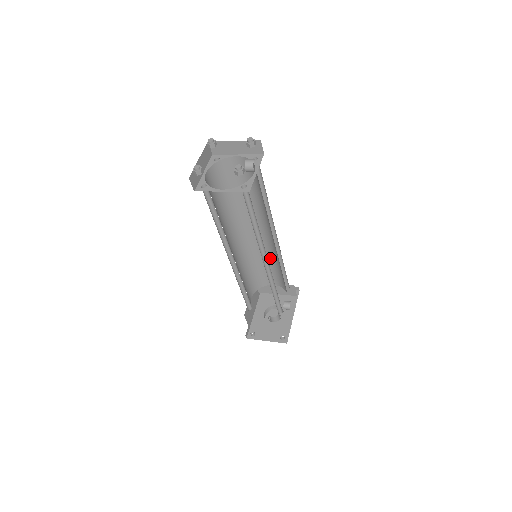
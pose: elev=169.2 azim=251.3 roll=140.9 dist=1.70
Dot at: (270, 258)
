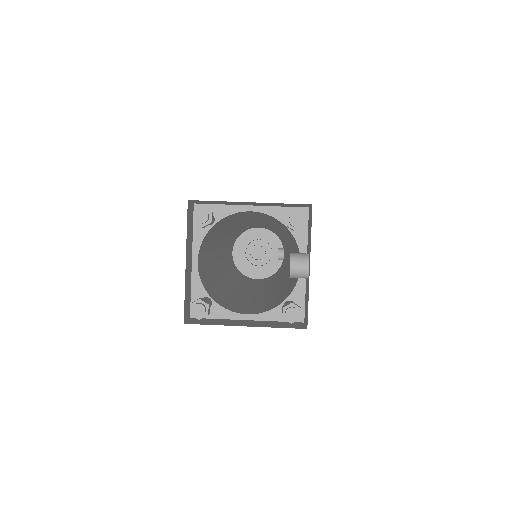
Dot at: occluded
